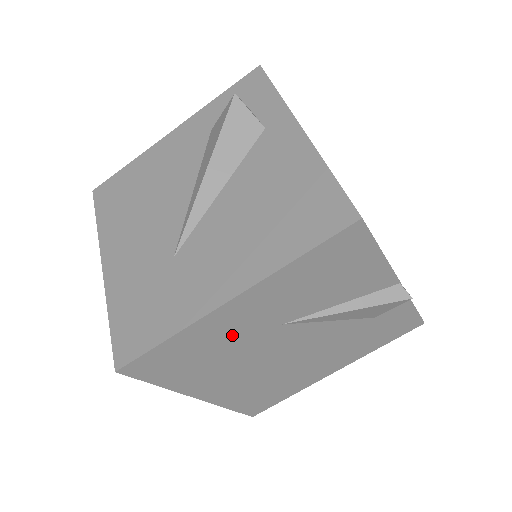
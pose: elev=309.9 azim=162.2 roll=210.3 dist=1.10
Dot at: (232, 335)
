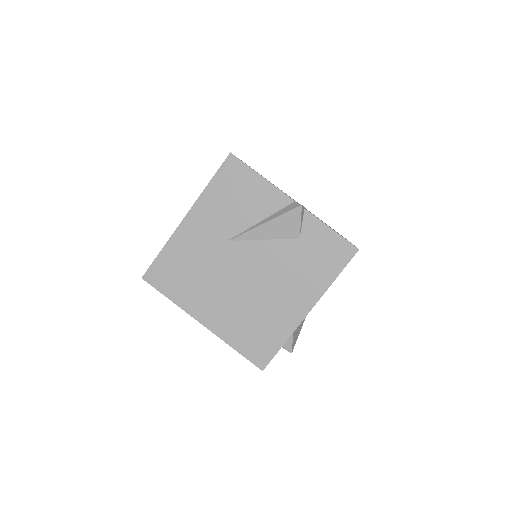
Dot at: (199, 249)
